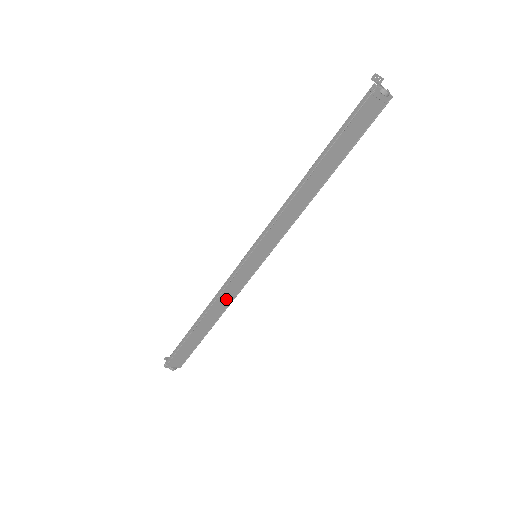
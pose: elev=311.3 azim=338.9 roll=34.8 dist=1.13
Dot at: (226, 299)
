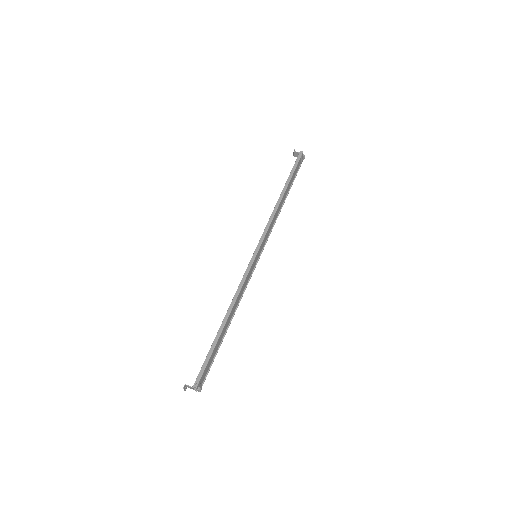
Dot at: (239, 298)
